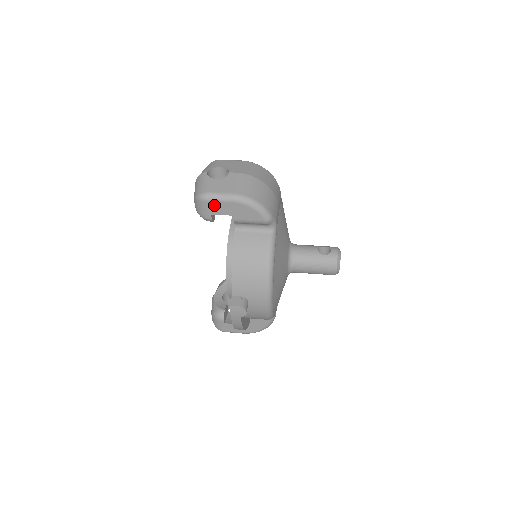
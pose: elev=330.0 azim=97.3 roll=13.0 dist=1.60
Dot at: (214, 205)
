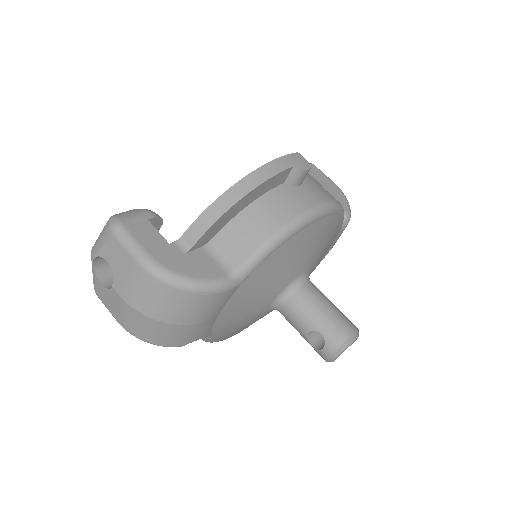
Dot at: occluded
